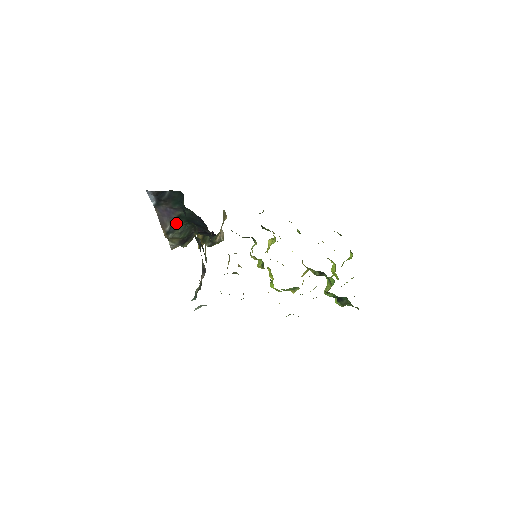
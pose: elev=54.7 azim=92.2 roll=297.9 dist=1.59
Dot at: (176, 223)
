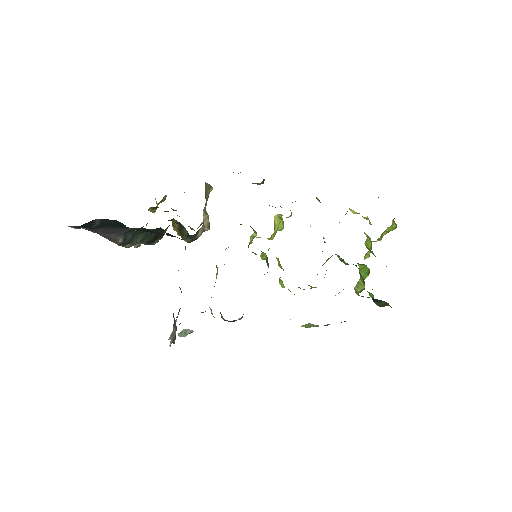
Dot at: (131, 234)
